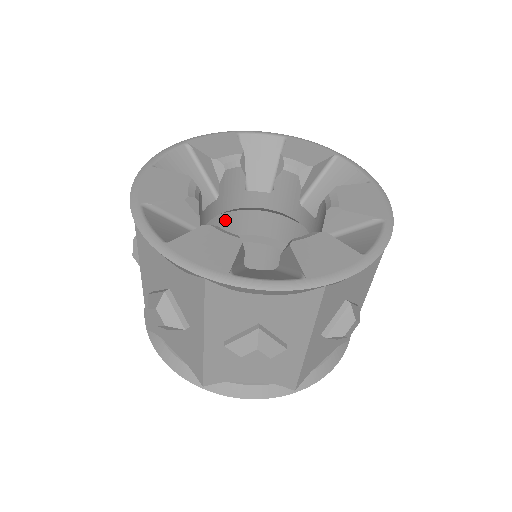
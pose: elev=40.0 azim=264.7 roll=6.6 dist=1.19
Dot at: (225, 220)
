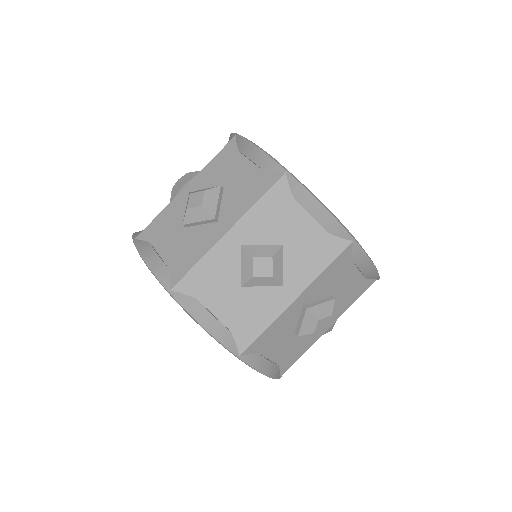
Dot at: occluded
